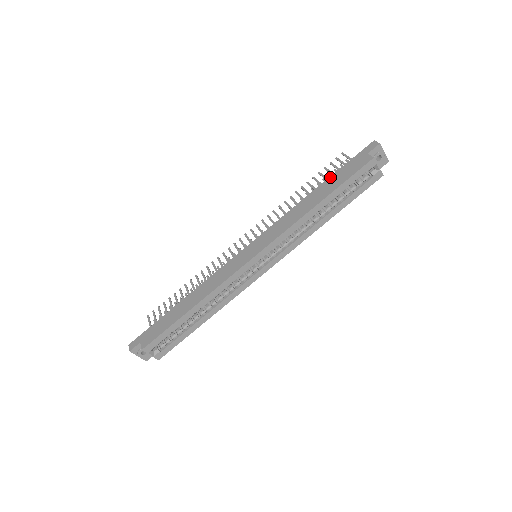
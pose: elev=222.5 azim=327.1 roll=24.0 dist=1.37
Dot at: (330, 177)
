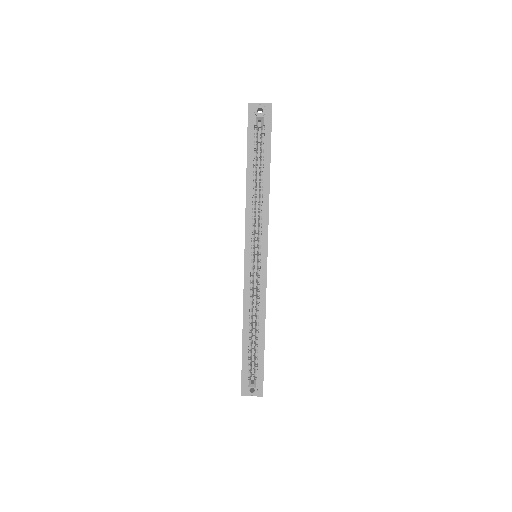
Dot at: occluded
